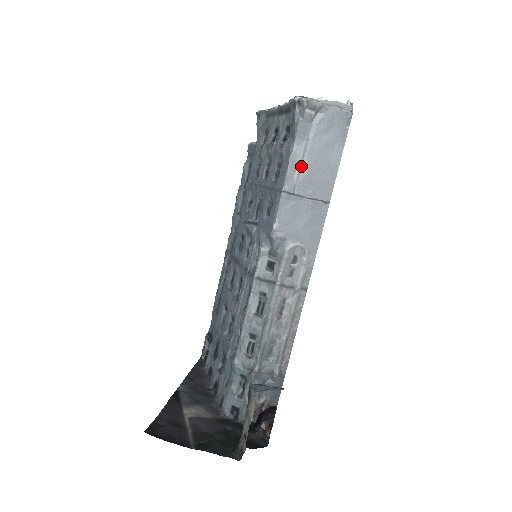
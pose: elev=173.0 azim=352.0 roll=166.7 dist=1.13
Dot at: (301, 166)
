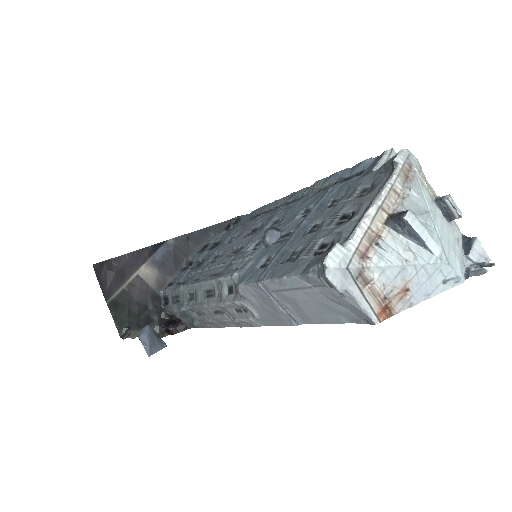
Dot at: (291, 290)
